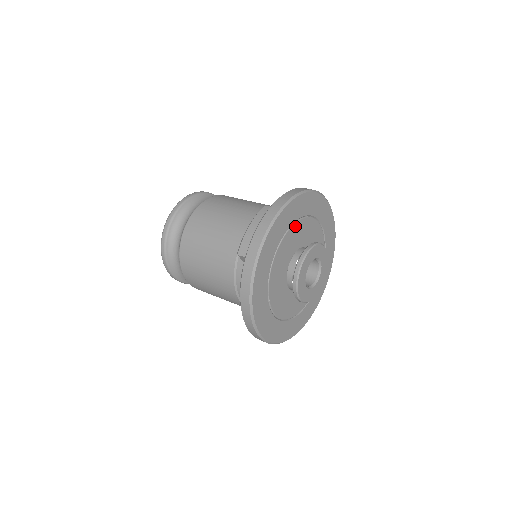
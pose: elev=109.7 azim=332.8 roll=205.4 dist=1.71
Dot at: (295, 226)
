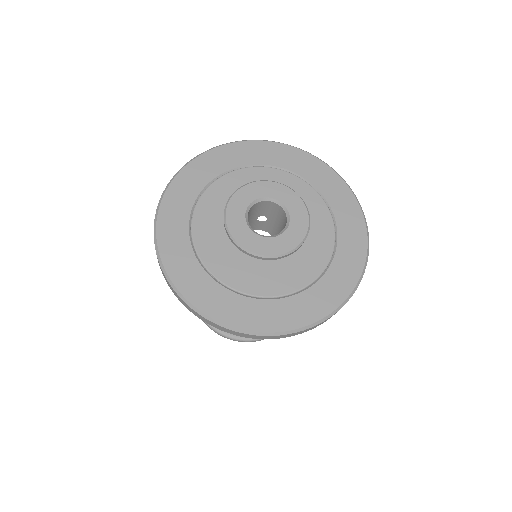
Dot at: (285, 175)
